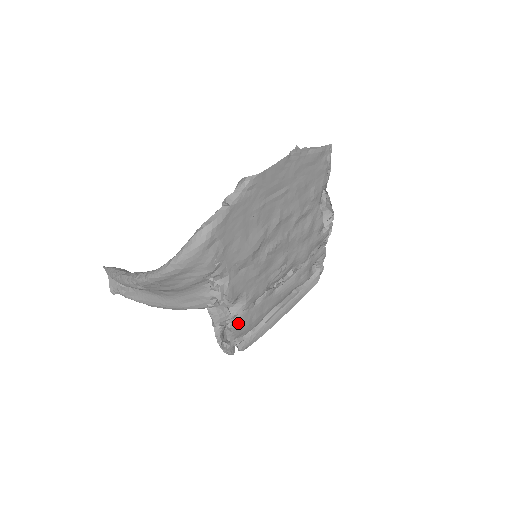
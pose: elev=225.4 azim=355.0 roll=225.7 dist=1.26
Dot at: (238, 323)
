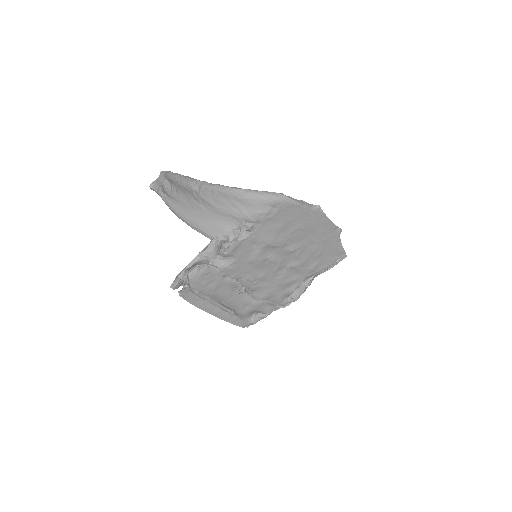
Dot at: (208, 271)
